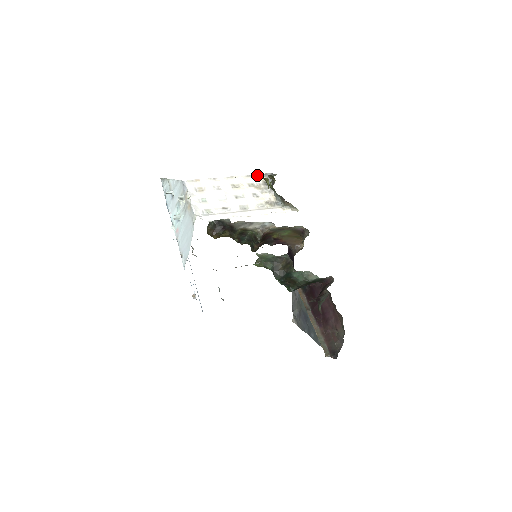
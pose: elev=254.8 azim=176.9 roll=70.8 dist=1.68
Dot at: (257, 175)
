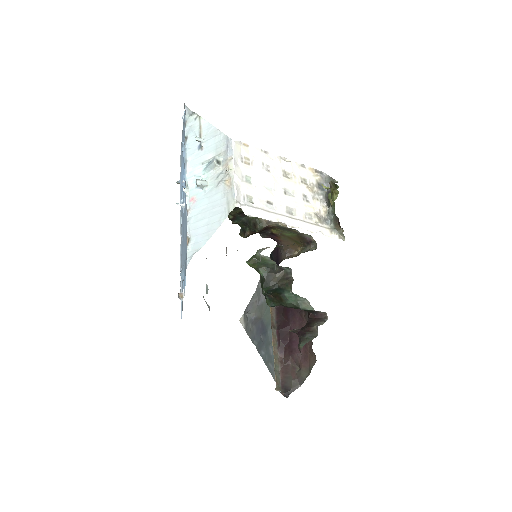
Dot at: (312, 169)
